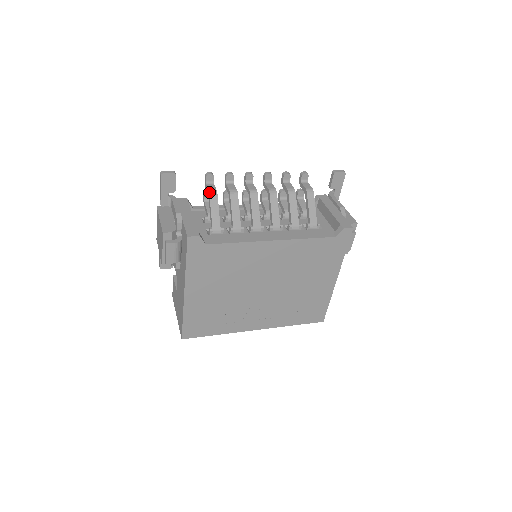
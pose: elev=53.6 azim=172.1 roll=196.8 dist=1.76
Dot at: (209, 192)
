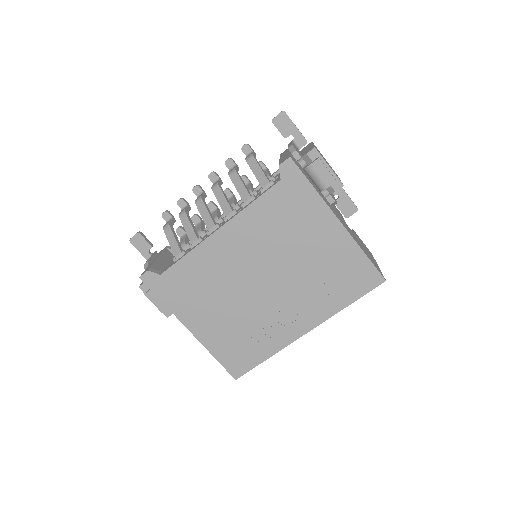
Dot at: (163, 228)
